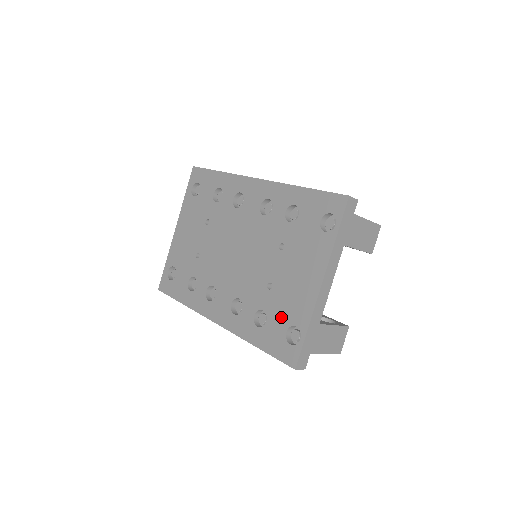
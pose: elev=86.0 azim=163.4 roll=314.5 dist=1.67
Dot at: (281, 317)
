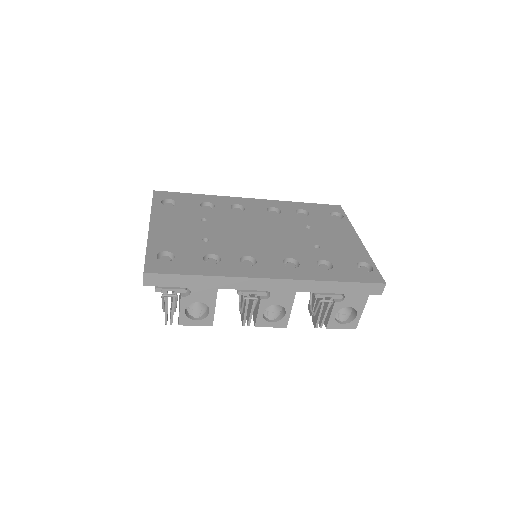
Dot at: (345, 260)
